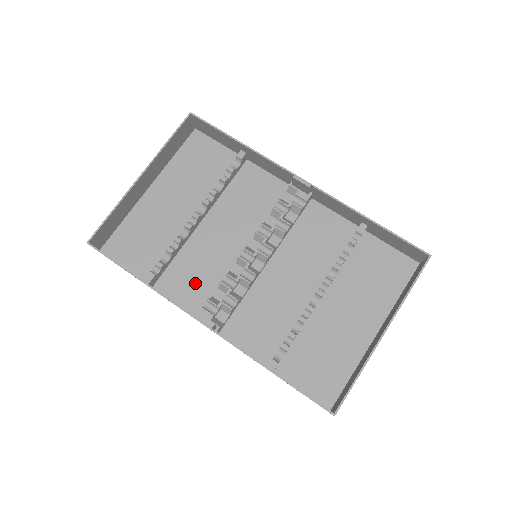
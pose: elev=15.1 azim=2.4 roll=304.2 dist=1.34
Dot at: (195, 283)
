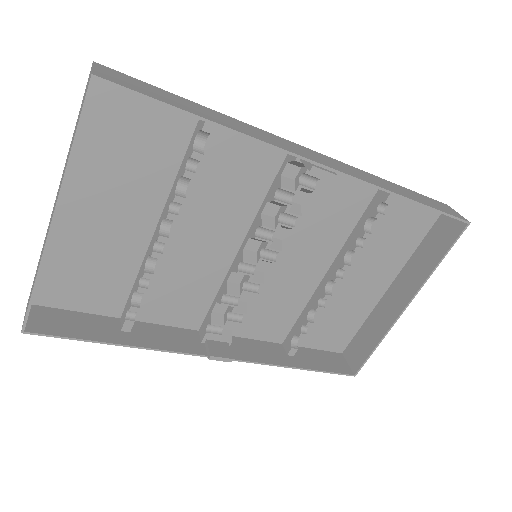
Dot at: (183, 301)
